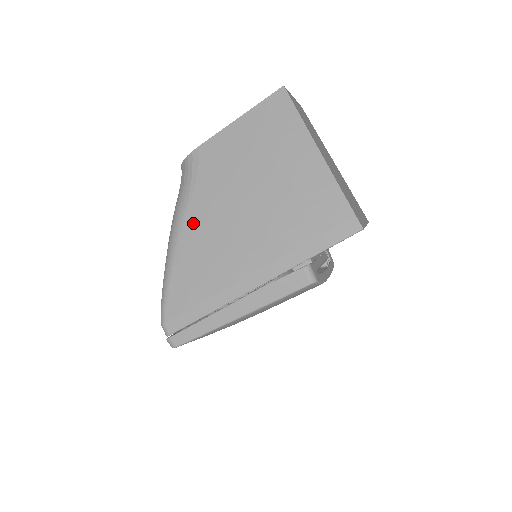
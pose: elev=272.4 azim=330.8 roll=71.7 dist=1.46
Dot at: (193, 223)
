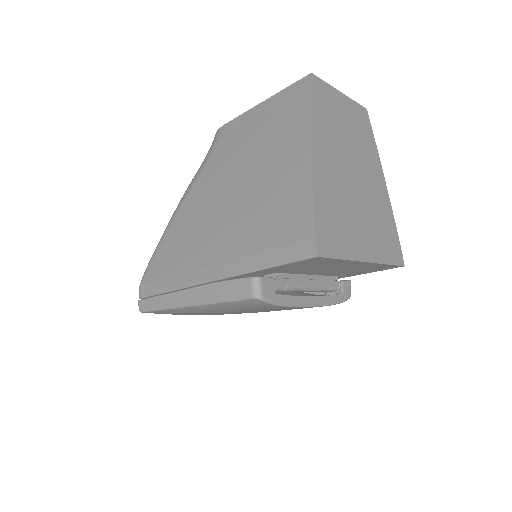
Dot at: (193, 198)
